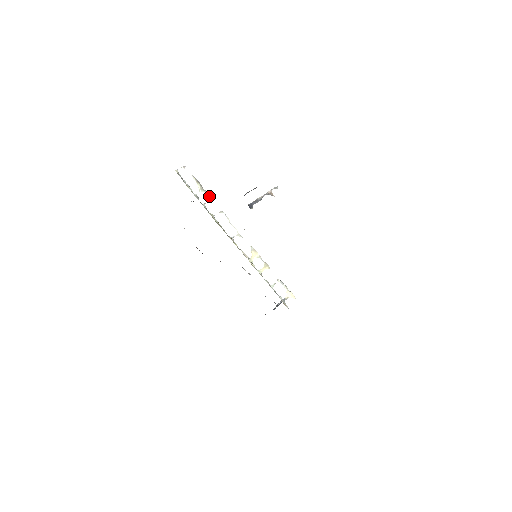
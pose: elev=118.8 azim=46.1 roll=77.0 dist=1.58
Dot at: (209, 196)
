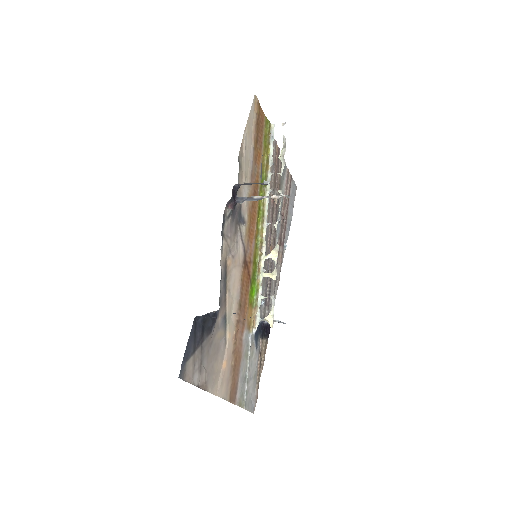
Dot at: (283, 168)
